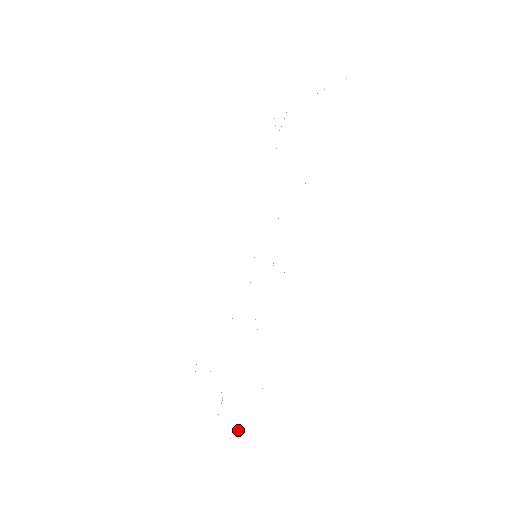
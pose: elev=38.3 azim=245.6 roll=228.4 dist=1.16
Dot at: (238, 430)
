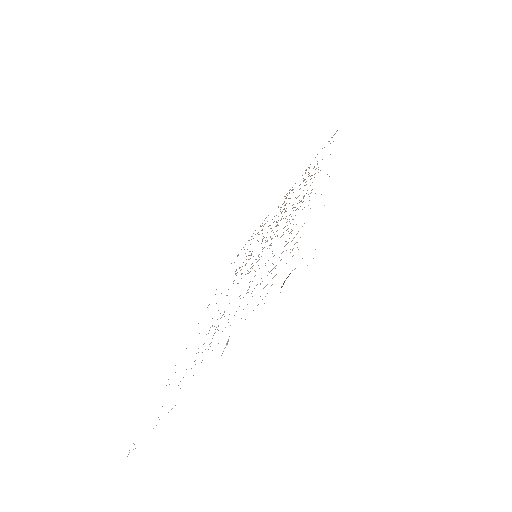
Dot at: occluded
